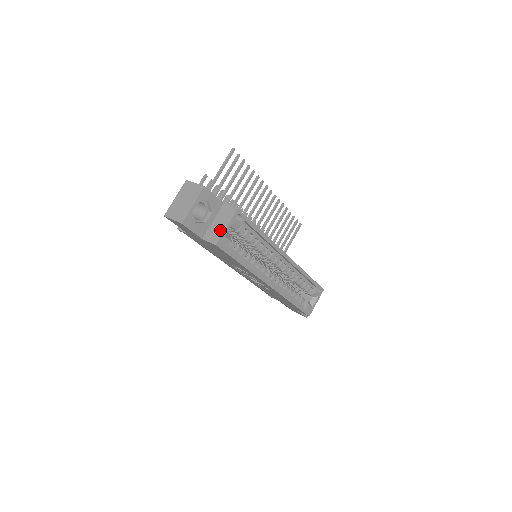
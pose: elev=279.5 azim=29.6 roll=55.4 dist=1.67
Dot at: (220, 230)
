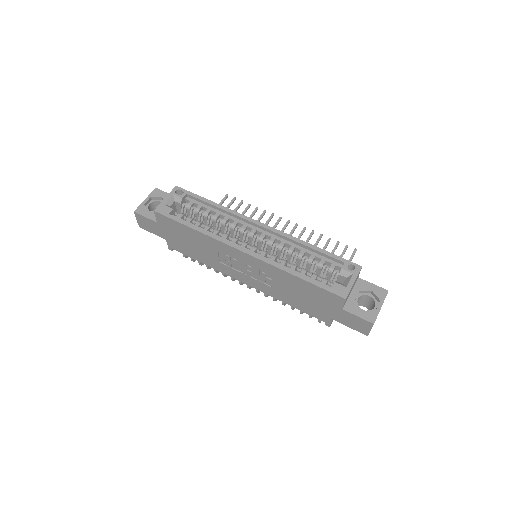
Dot at: occluded
